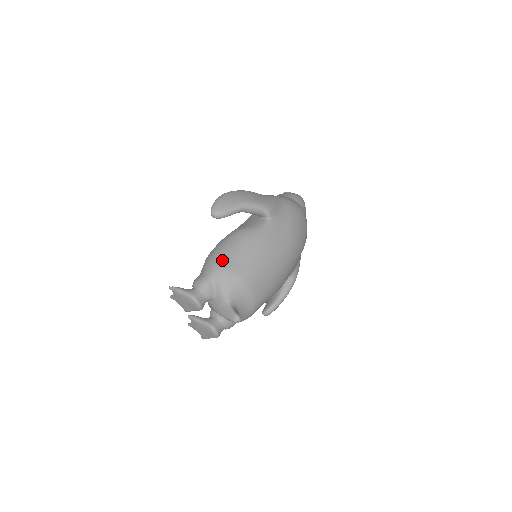
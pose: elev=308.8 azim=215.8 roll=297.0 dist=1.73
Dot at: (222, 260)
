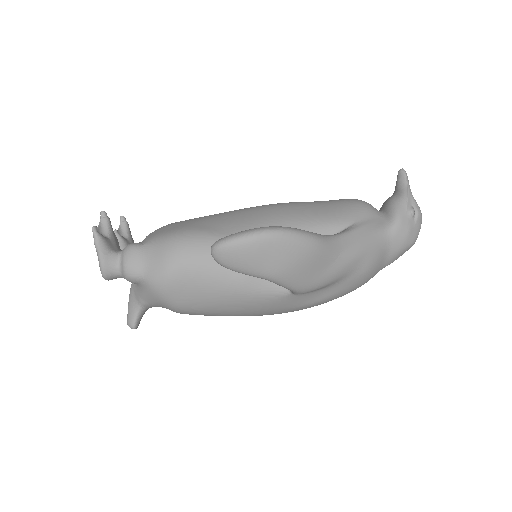
Dot at: (173, 282)
